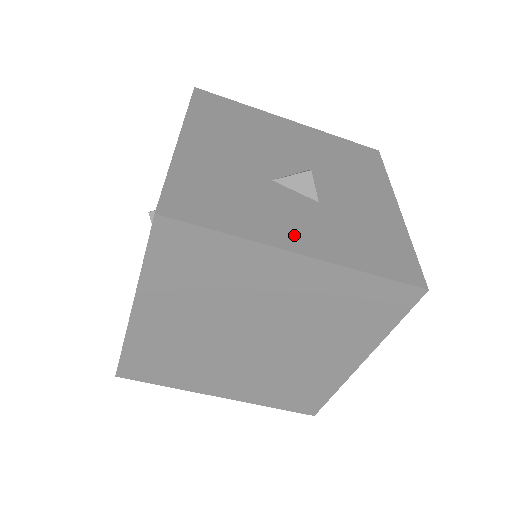
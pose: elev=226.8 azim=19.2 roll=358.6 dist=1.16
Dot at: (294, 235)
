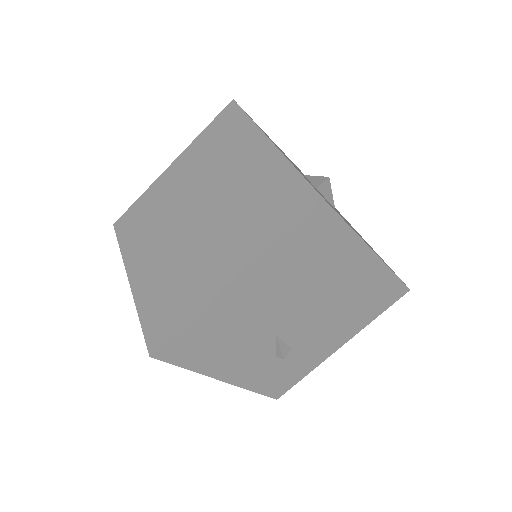
Dot at: (279, 149)
